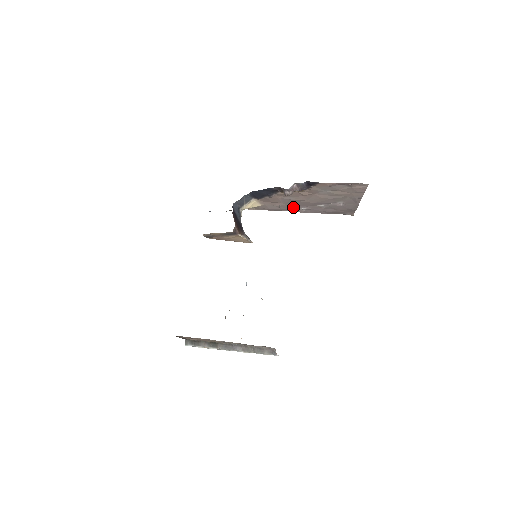
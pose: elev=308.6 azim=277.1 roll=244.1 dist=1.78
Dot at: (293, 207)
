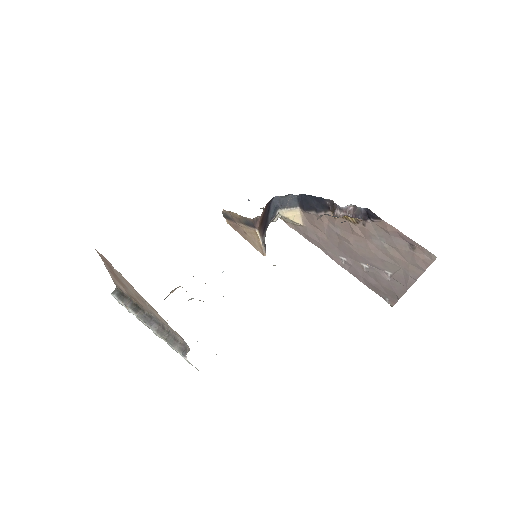
Dot at: (334, 250)
